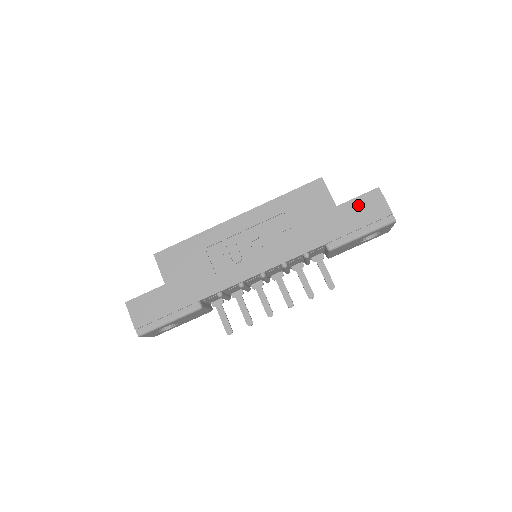
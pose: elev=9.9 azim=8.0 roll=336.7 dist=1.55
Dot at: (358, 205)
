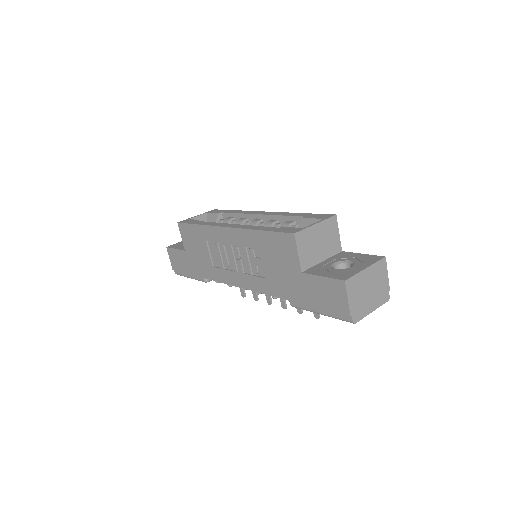
Dot at: (320, 285)
